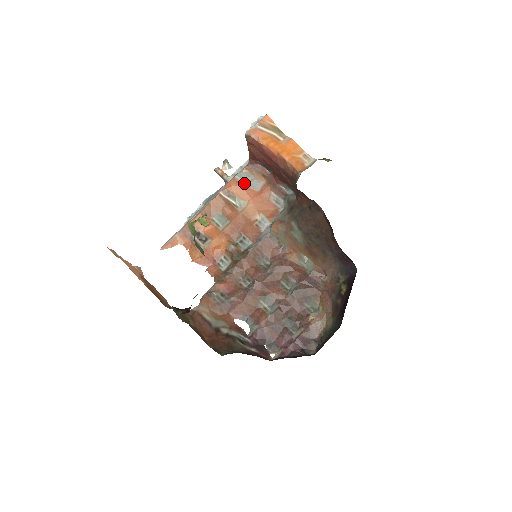
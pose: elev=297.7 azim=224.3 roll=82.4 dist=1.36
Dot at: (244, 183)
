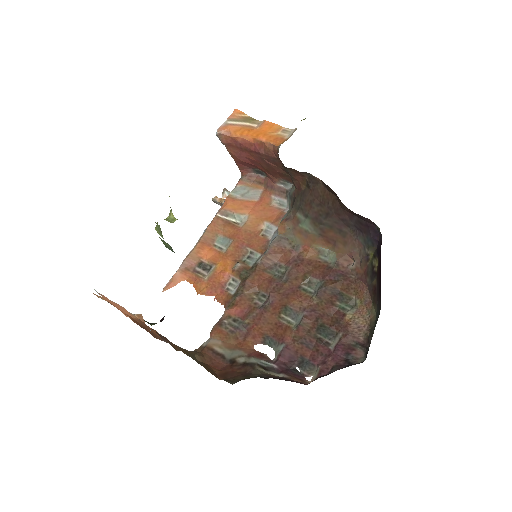
Dot at: (240, 197)
